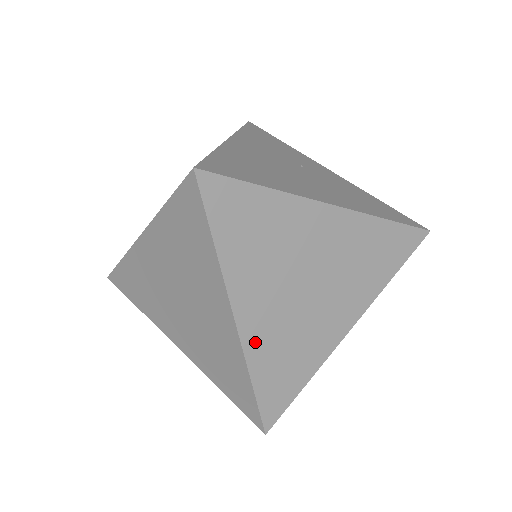
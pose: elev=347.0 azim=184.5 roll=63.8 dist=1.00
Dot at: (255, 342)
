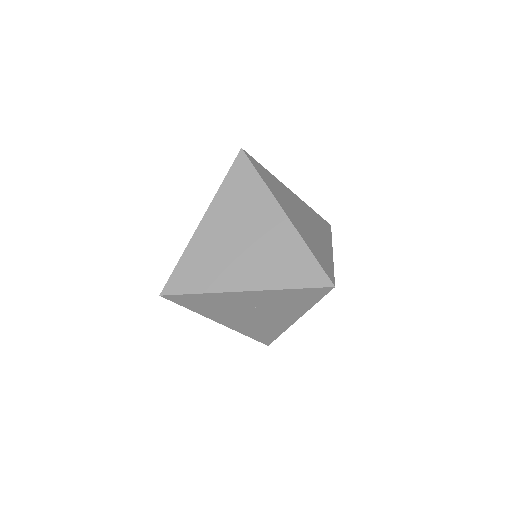
Dot at: (300, 231)
